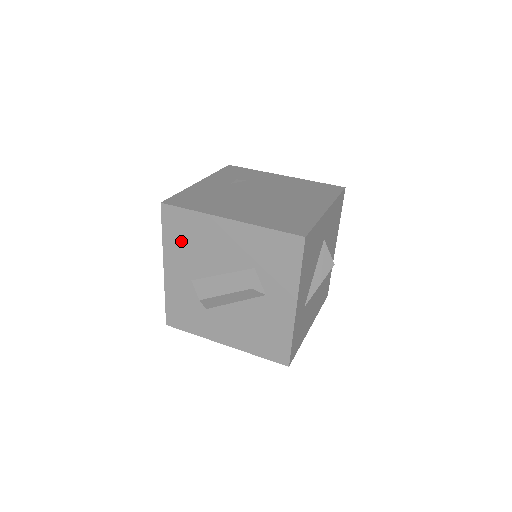
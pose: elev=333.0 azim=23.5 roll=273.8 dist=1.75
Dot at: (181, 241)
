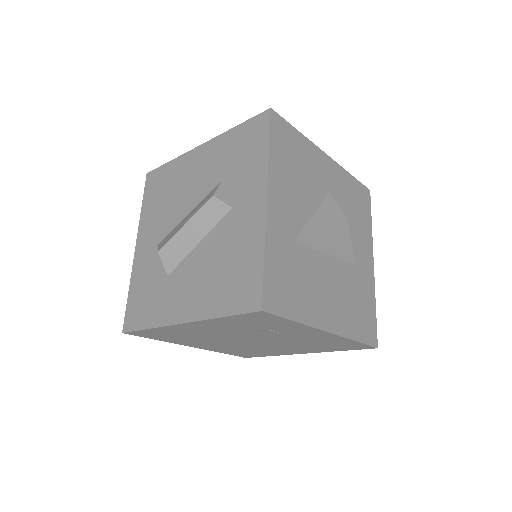
Dot at: (157, 201)
